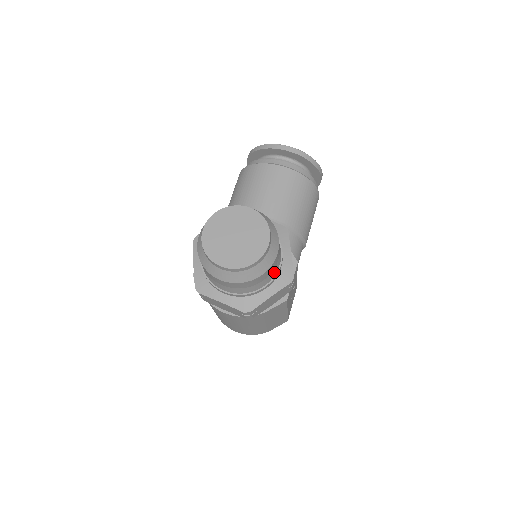
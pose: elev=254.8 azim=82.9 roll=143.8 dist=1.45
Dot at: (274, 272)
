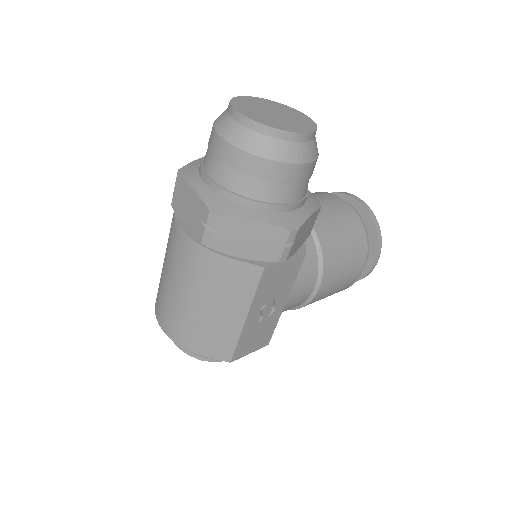
Dot at: (281, 196)
